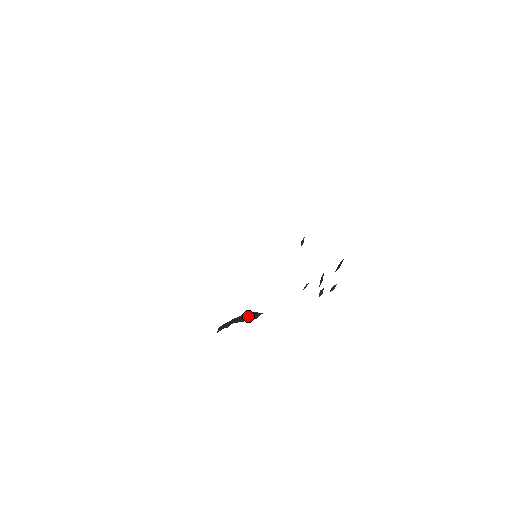
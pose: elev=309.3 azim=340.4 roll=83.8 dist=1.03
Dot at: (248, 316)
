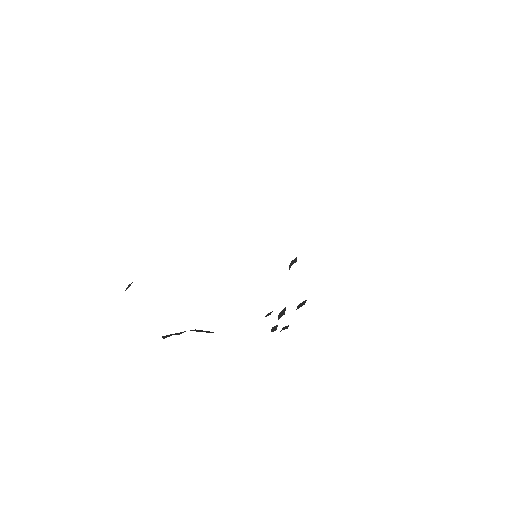
Dot at: (201, 330)
